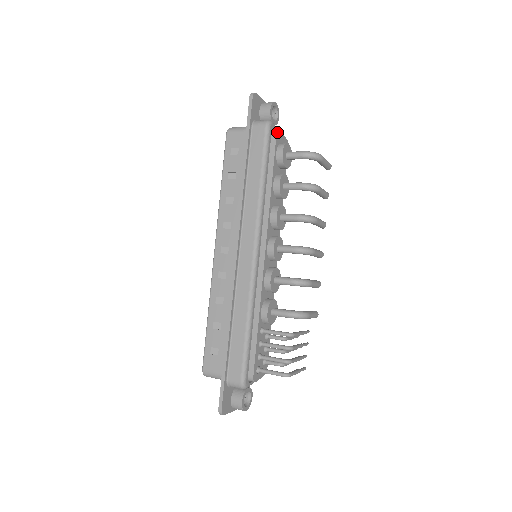
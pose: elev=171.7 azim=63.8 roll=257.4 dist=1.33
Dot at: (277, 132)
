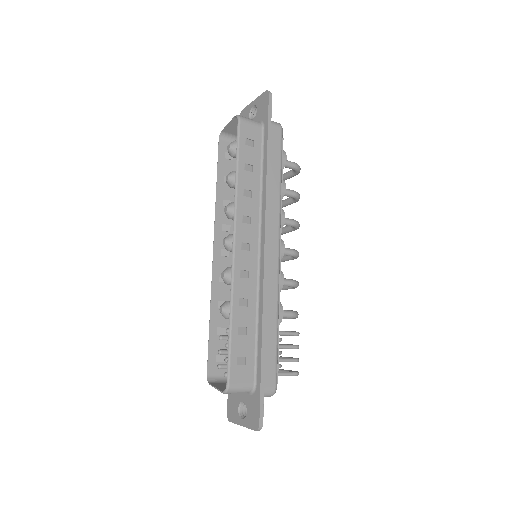
Dot at: occluded
